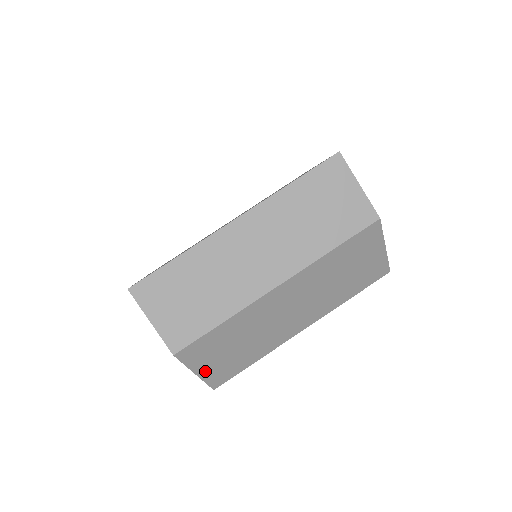
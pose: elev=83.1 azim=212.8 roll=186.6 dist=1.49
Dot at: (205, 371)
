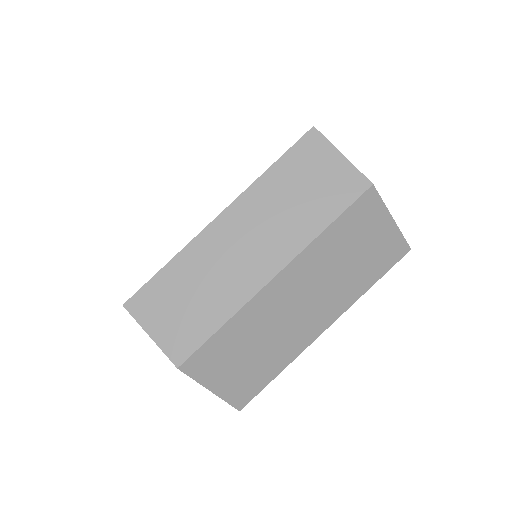
Dot at: (221, 387)
